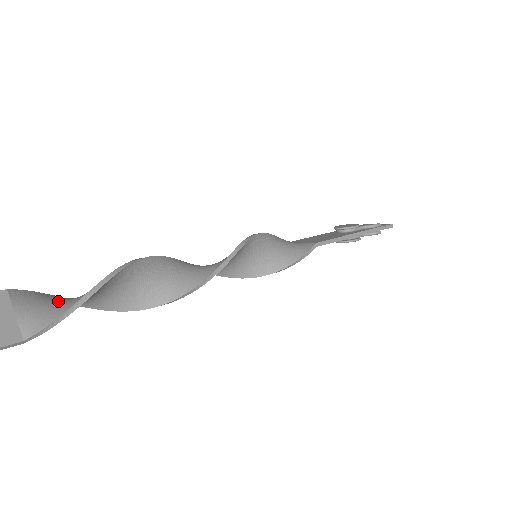
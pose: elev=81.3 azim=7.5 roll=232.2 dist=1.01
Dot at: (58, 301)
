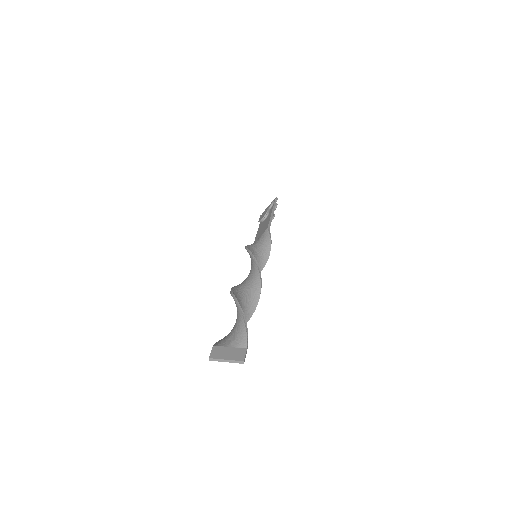
Dot at: (232, 332)
